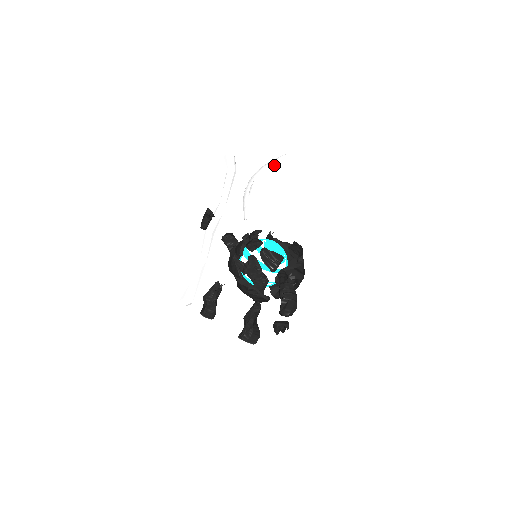
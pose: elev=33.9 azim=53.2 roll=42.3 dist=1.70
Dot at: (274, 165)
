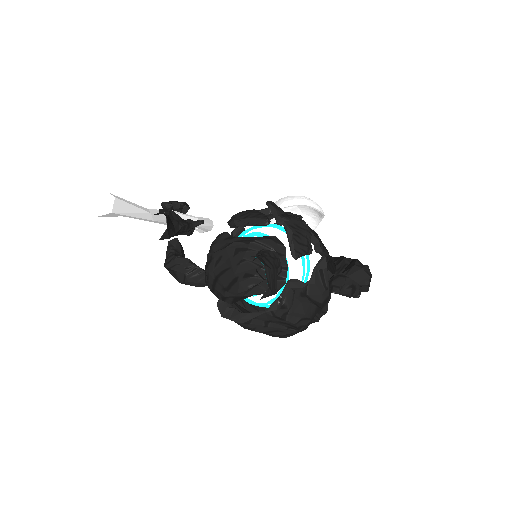
Dot at: occluded
